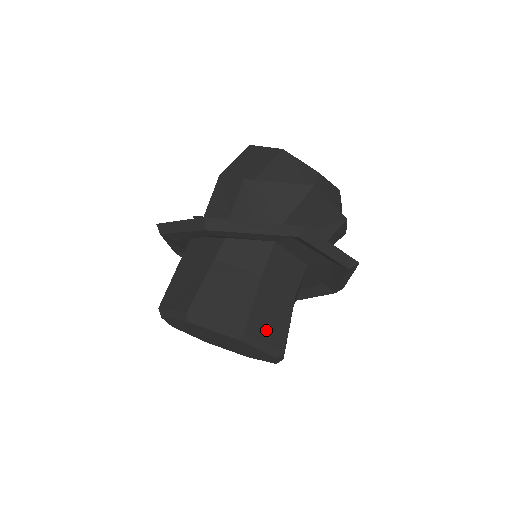
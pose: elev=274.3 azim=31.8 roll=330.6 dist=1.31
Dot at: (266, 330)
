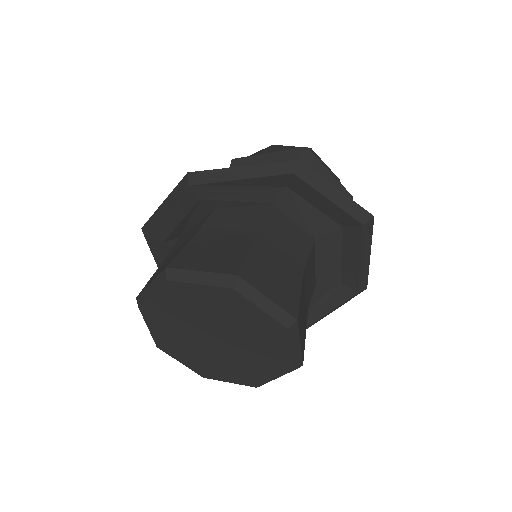
Dot at: (268, 286)
